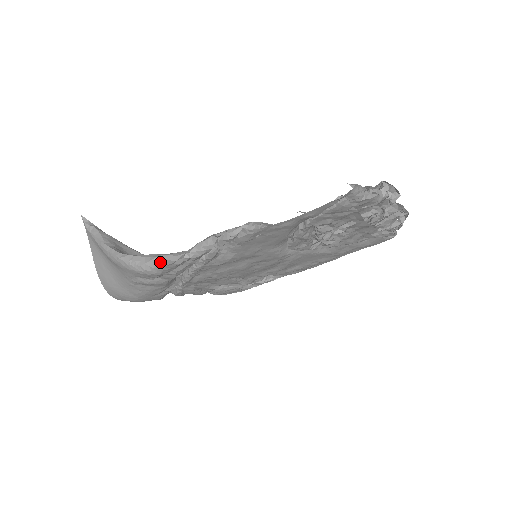
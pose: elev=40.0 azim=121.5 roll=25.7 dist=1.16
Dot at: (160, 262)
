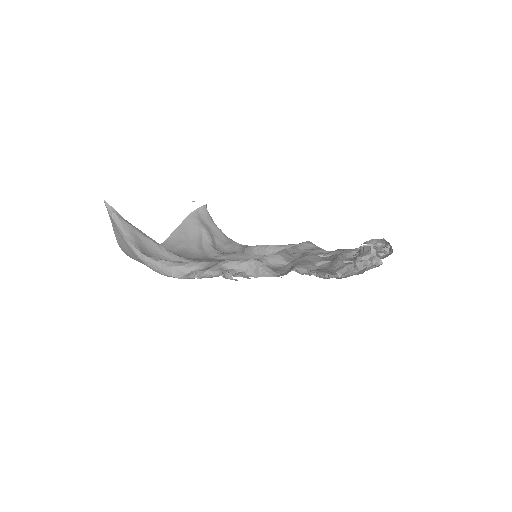
Dot at: (174, 273)
